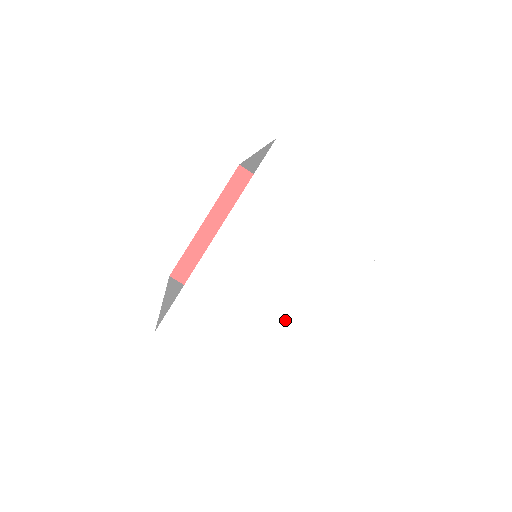
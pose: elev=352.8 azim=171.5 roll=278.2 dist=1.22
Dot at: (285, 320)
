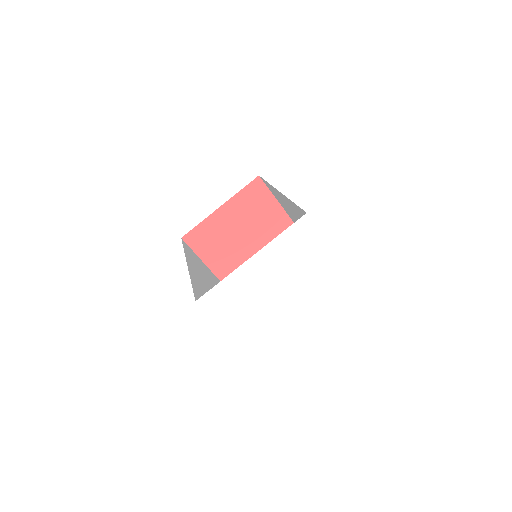
Dot at: (271, 315)
